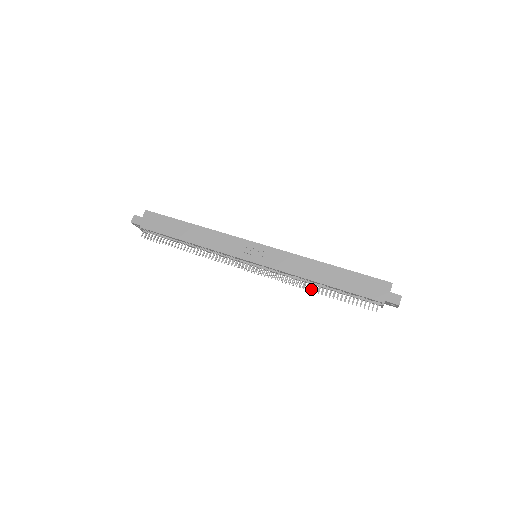
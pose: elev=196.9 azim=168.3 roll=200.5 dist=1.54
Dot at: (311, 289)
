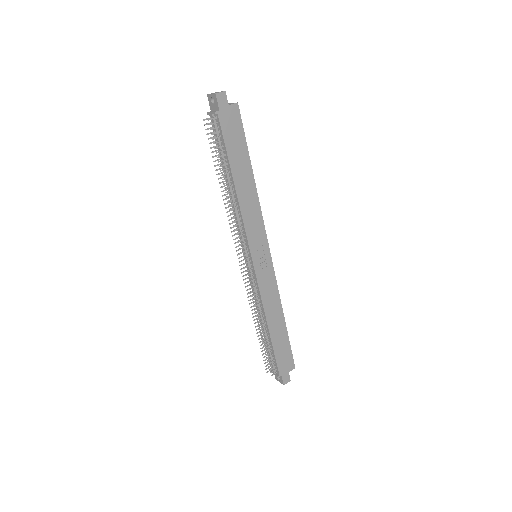
Dot at: (255, 319)
